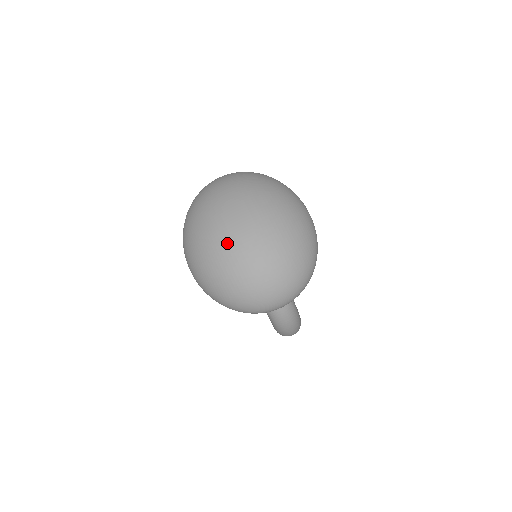
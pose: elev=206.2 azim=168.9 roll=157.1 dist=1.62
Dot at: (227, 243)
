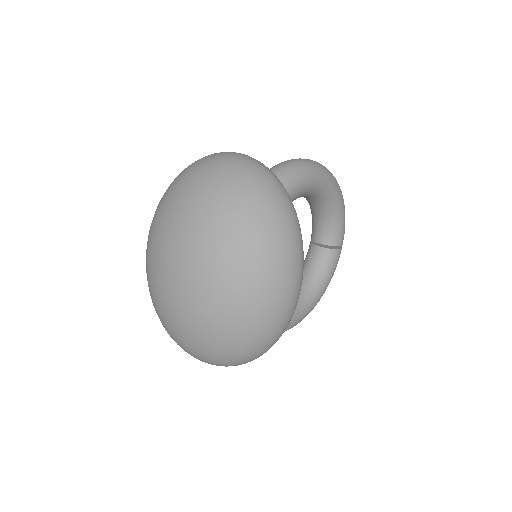
Dot at: (154, 290)
